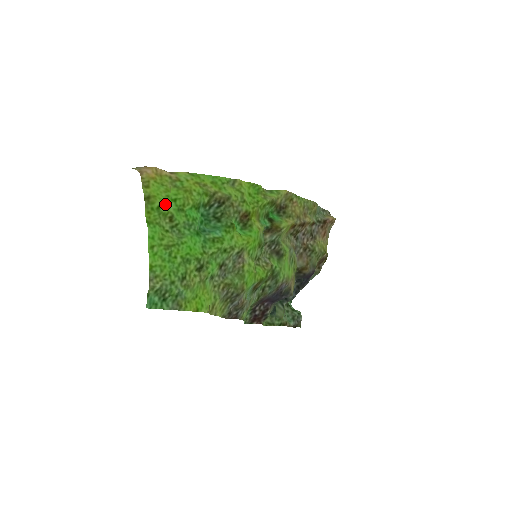
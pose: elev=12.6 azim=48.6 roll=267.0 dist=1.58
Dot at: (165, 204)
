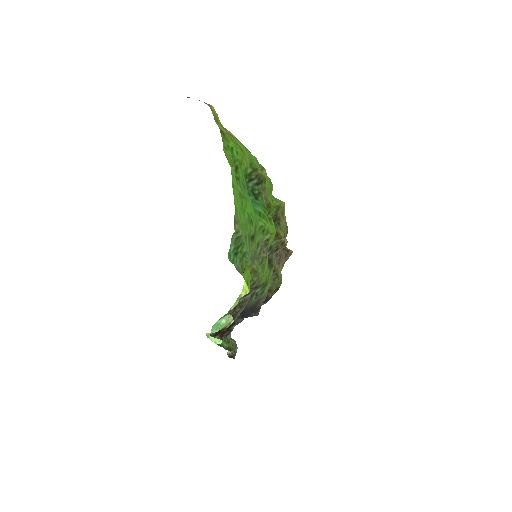
Dot at: (234, 149)
